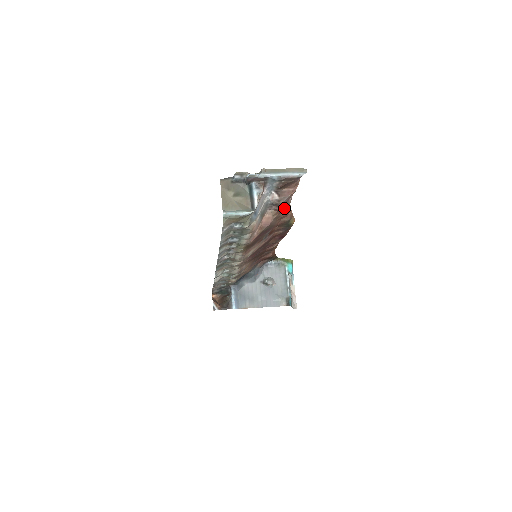
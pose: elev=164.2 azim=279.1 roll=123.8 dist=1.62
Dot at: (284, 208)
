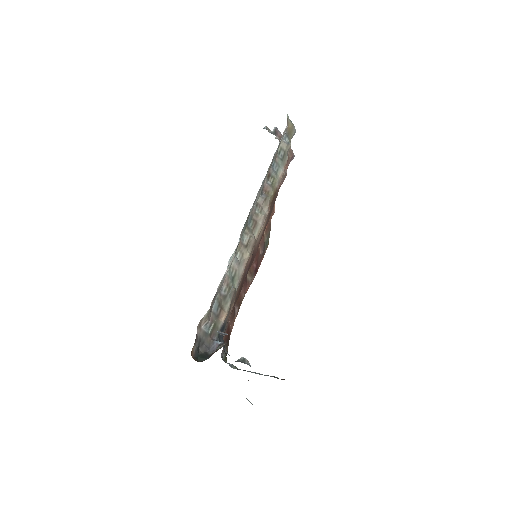
Dot at: occluded
